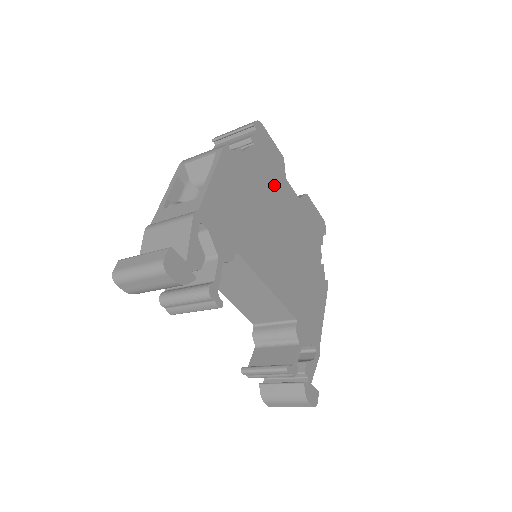
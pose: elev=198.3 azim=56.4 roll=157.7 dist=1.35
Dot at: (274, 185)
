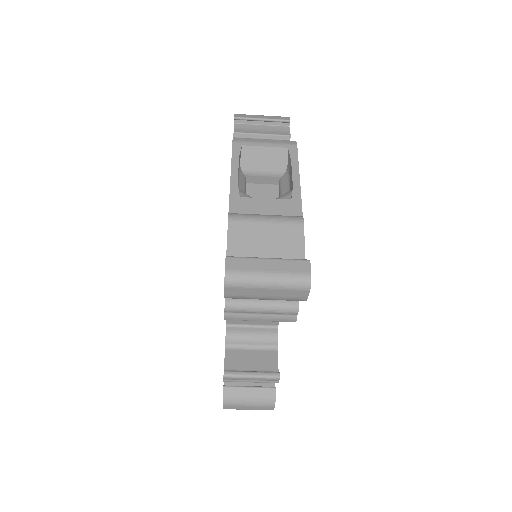
Dot at: occluded
